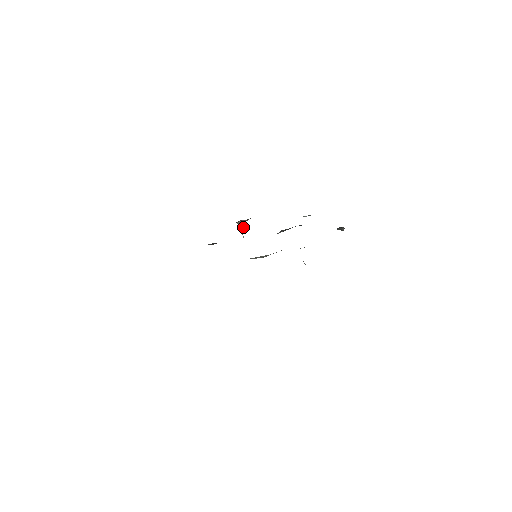
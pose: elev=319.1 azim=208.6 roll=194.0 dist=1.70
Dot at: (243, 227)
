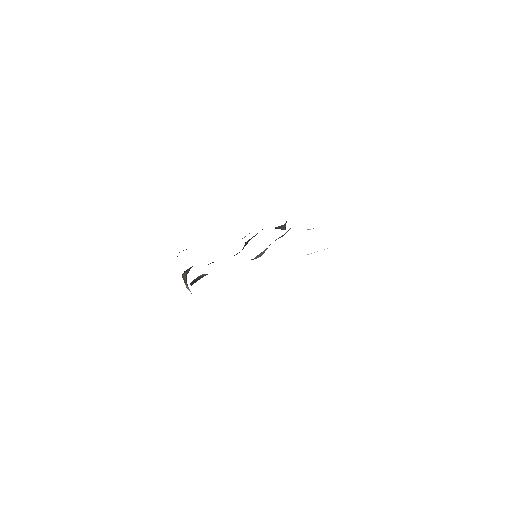
Dot at: (186, 282)
